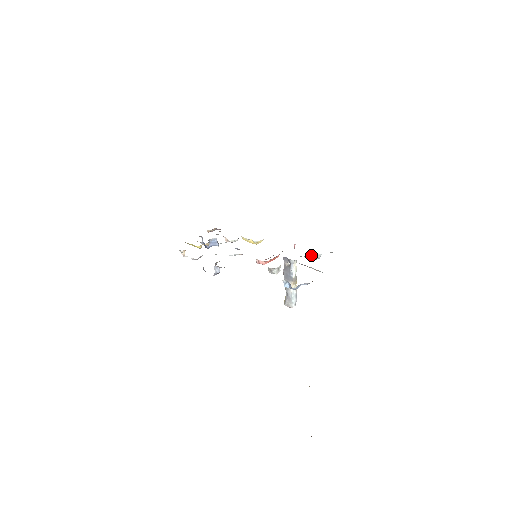
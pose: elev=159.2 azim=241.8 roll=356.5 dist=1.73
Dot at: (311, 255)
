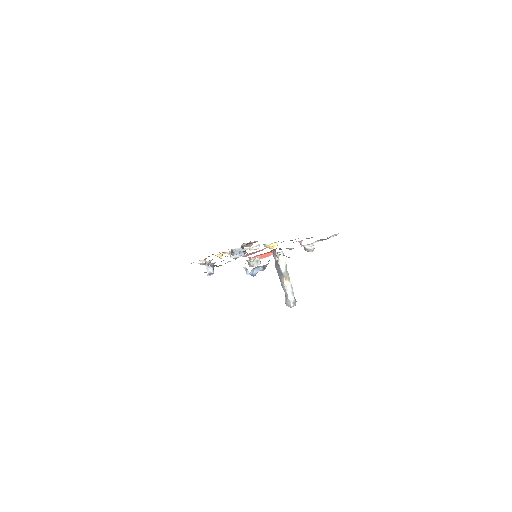
Dot at: (304, 248)
